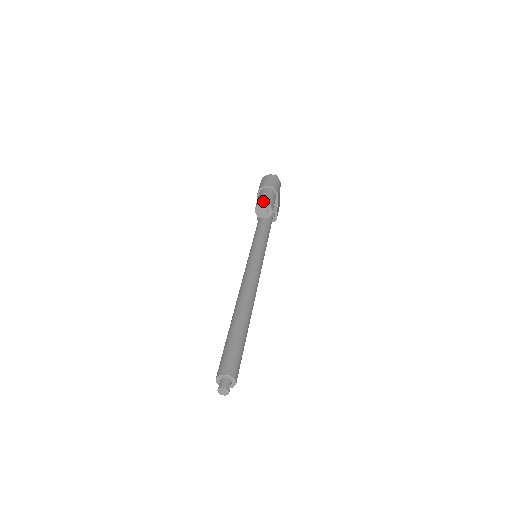
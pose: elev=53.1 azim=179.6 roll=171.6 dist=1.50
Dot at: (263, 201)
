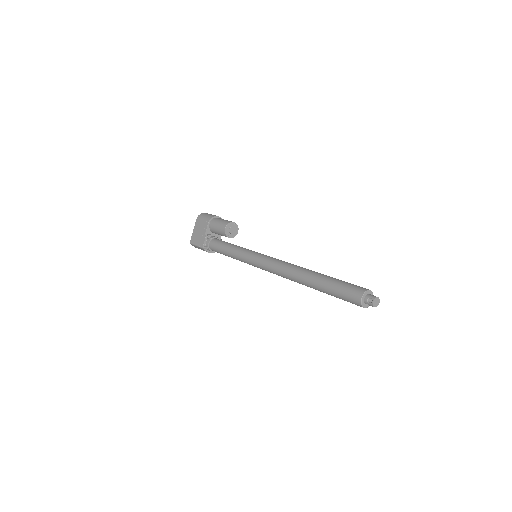
Dot at: occluded
